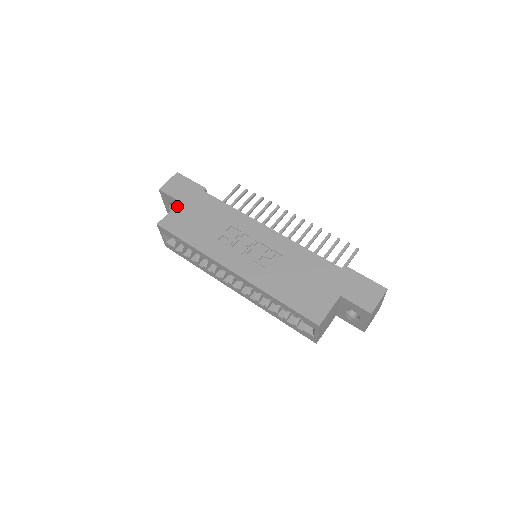
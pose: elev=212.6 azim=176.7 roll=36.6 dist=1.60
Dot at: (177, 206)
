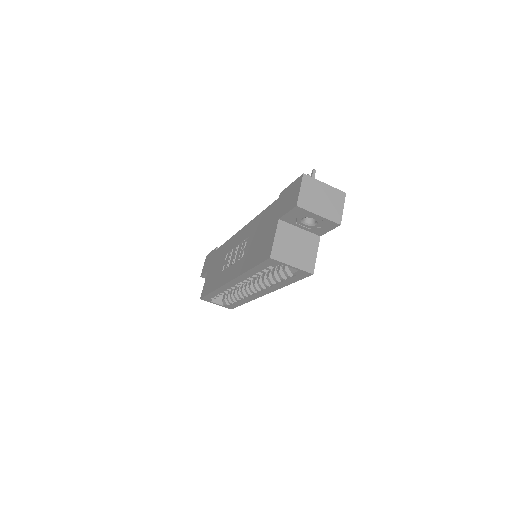
Dot at: (206, 276)
